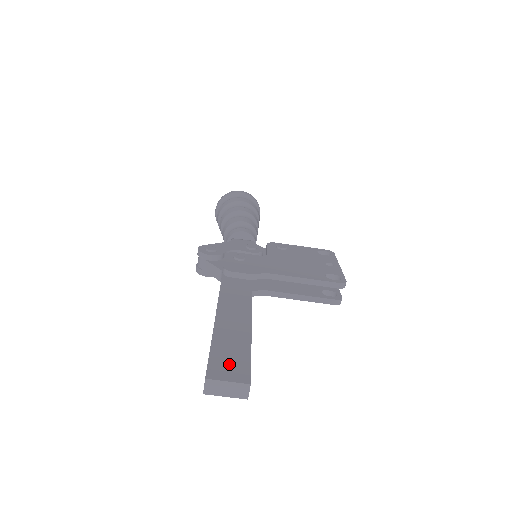
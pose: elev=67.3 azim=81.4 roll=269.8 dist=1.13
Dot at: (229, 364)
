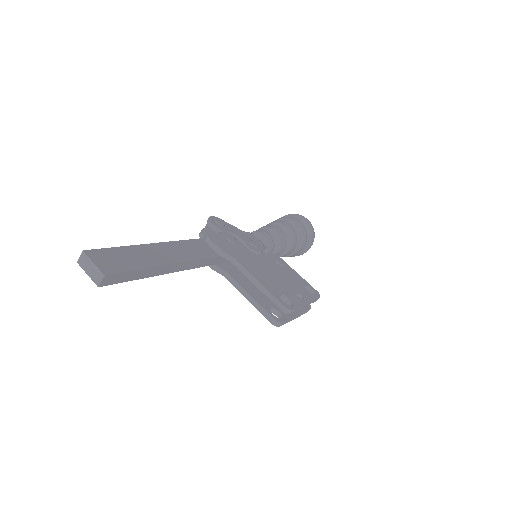
Dot at: (111, 260)
